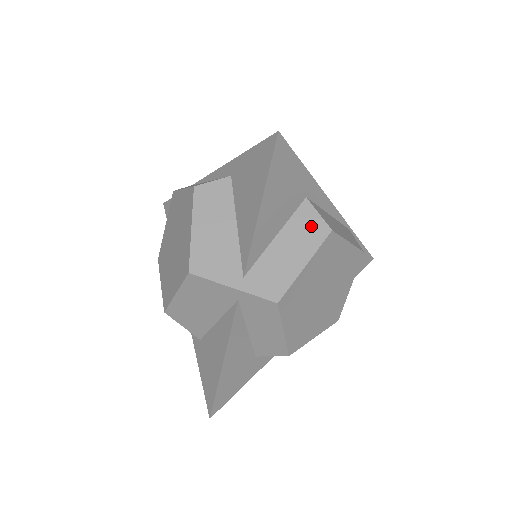
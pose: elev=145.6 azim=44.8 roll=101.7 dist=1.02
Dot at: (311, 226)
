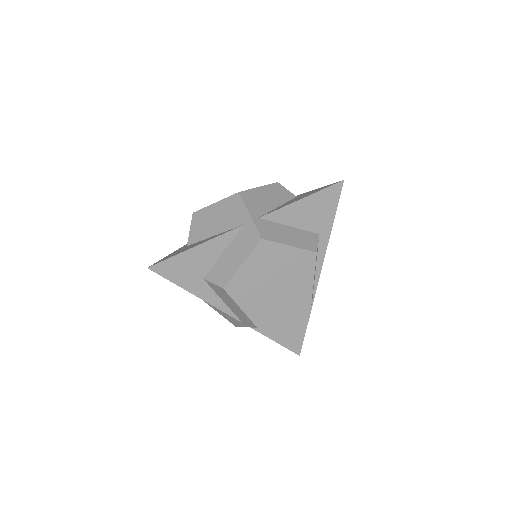
Dot at: (309, 241)
